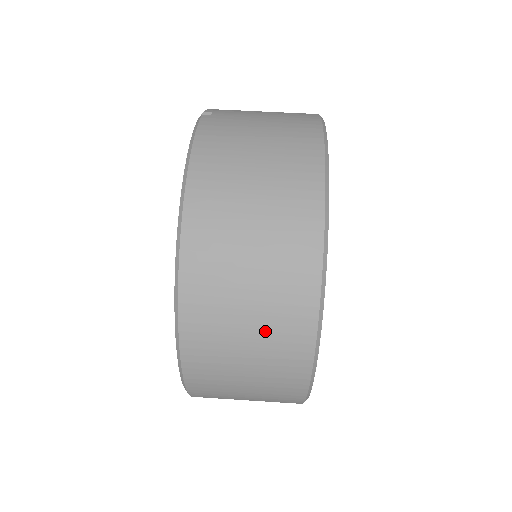
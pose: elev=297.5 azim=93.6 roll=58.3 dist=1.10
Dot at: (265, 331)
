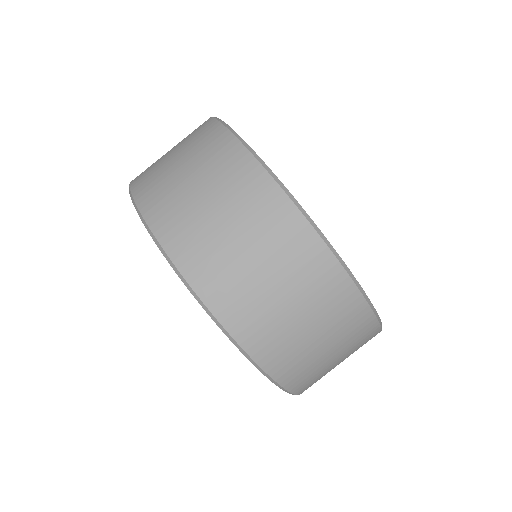
Dot at: (270, 252)
